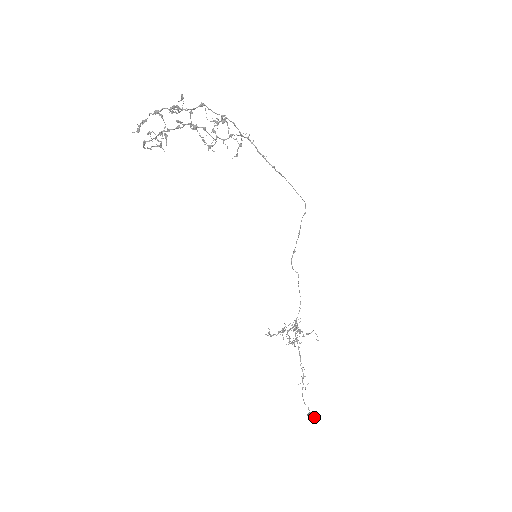
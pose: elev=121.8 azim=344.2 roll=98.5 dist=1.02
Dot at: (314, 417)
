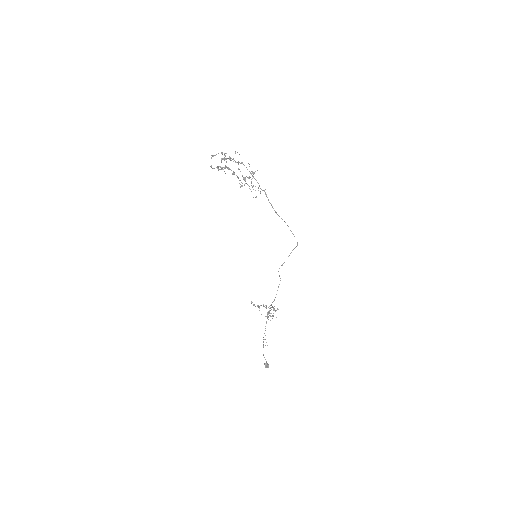
Dot at: (267, 367)
